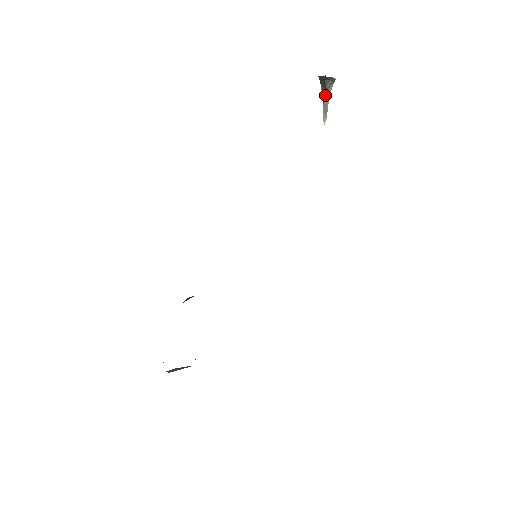
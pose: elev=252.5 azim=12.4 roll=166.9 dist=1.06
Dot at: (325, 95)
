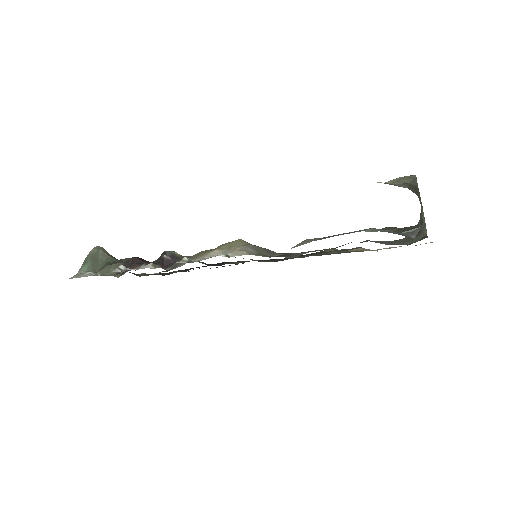
Dot at: (403, 187)
